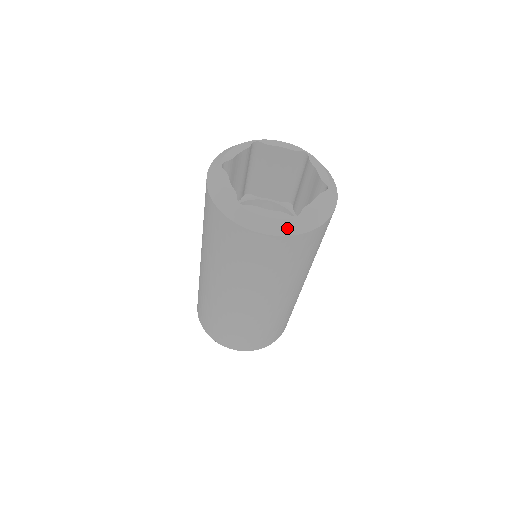
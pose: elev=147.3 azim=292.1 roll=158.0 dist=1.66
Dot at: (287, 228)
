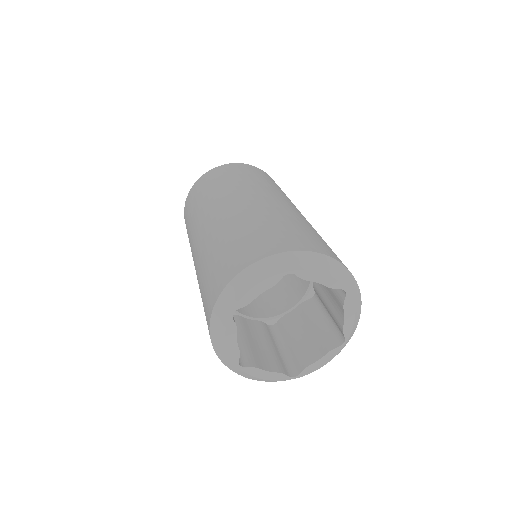
Dot at: occluded
